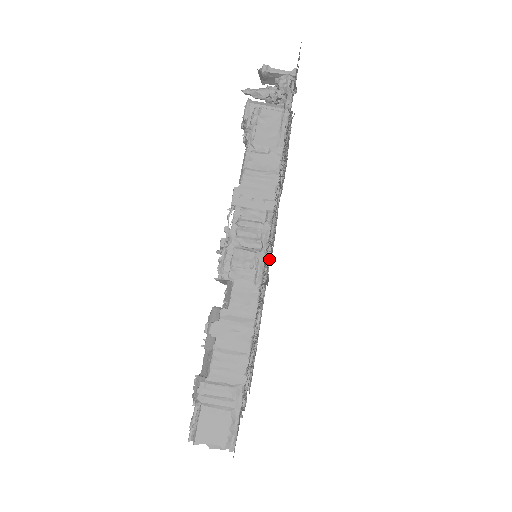
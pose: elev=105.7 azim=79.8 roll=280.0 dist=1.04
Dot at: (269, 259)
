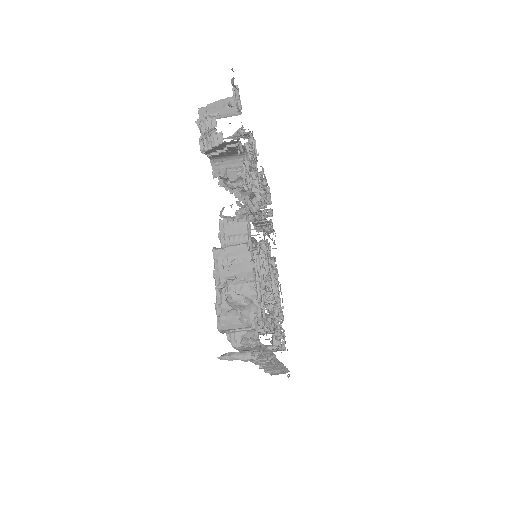
Dot at: (266, 247)
